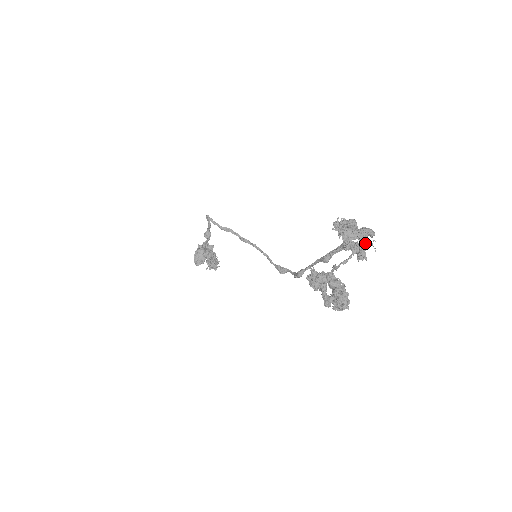
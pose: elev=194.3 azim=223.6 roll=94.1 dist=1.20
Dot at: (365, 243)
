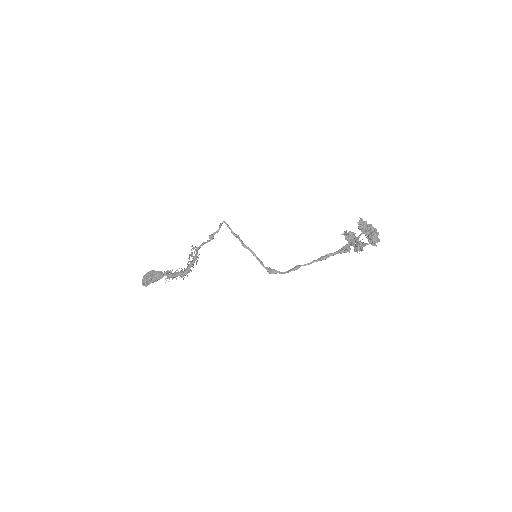
Dot at: (361, 245)
